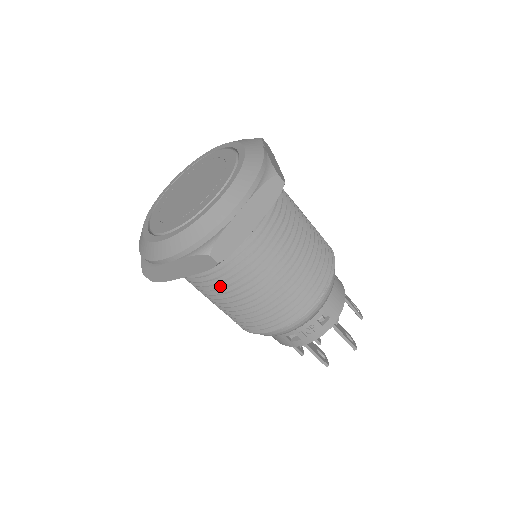
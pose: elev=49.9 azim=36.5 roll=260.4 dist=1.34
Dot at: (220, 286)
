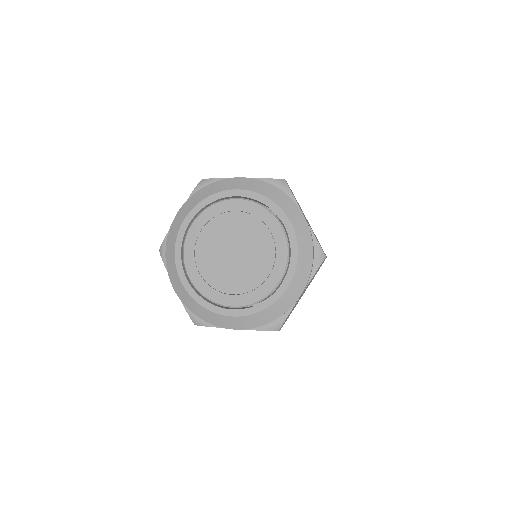
Dot at: occluded
